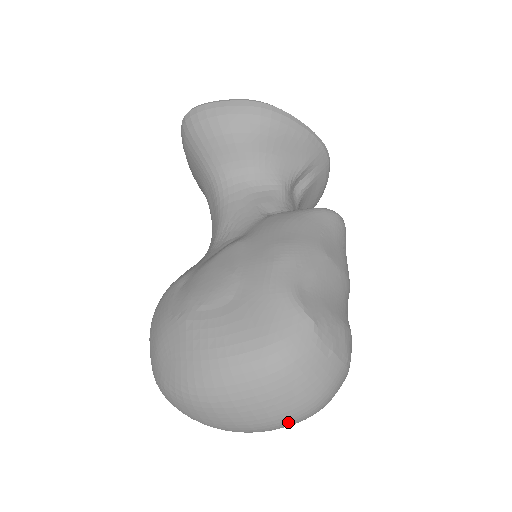
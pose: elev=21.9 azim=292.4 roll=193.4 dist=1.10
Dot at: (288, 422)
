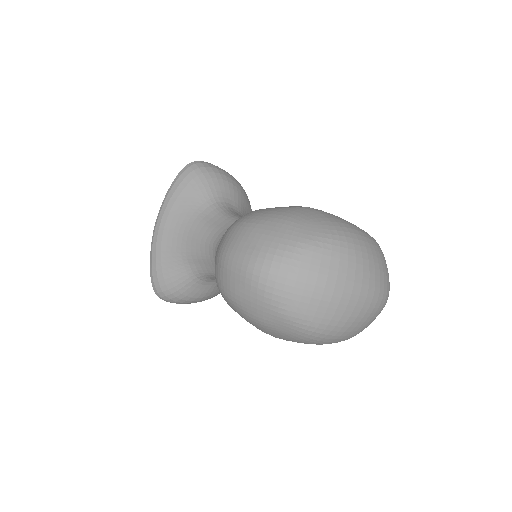
Dot at: (382, 298)
